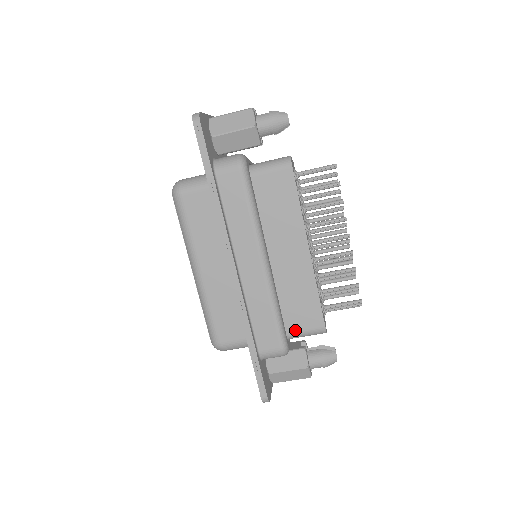
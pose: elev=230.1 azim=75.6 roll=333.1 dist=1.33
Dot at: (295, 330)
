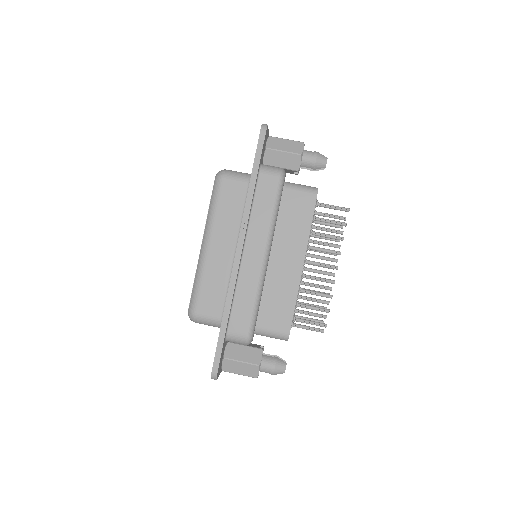
Dot at: (264, 326)
